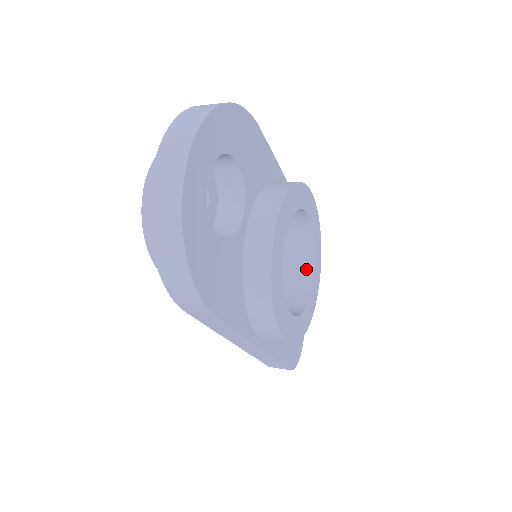
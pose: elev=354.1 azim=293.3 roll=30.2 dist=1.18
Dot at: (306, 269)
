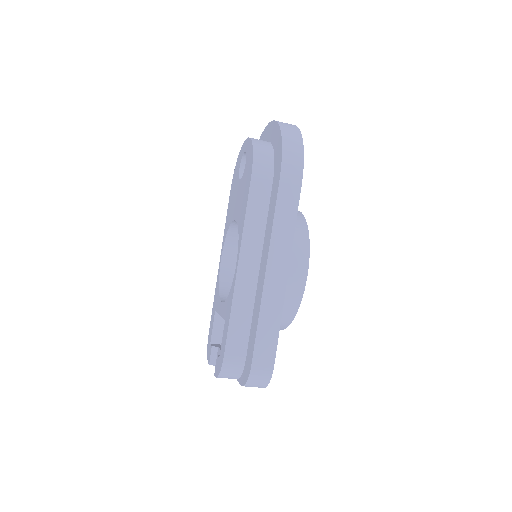
Dot at: occluded
